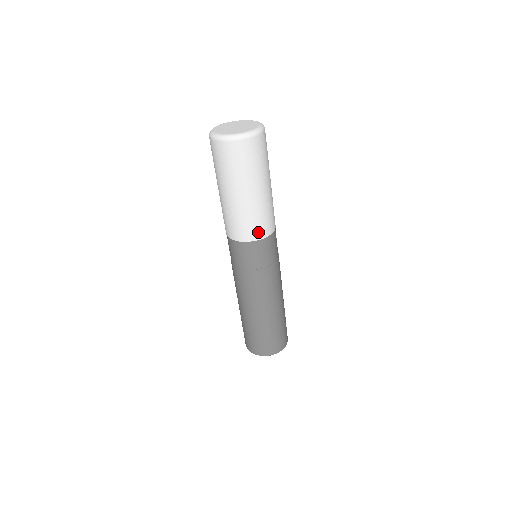
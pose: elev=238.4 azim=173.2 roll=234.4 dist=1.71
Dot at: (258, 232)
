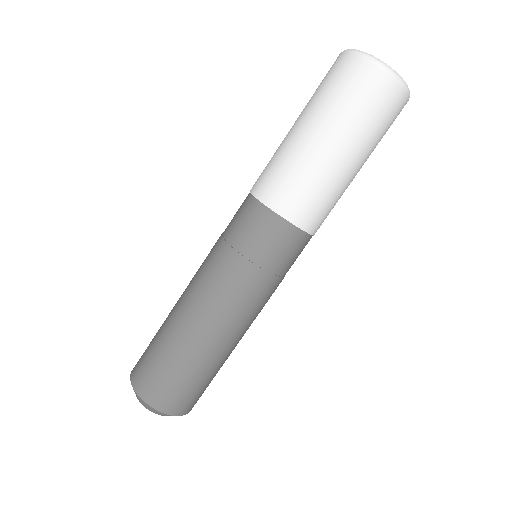
Dot at: (273, 193)
